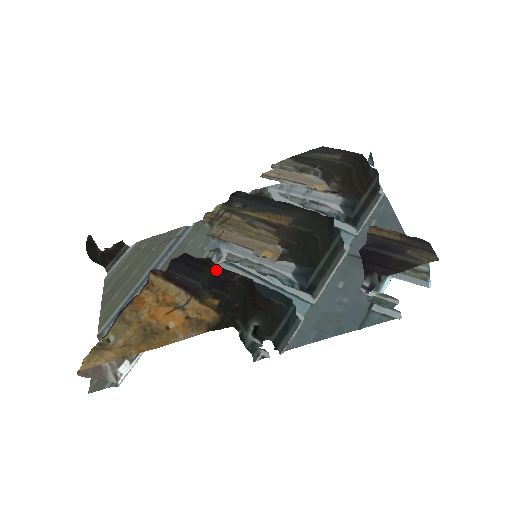
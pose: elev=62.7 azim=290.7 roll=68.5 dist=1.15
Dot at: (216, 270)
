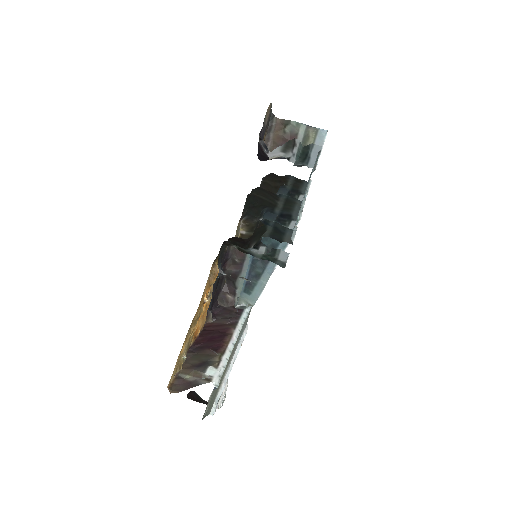
Dot at: occluded
